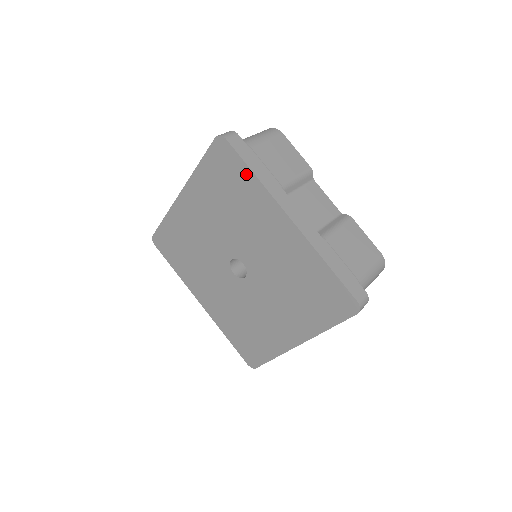
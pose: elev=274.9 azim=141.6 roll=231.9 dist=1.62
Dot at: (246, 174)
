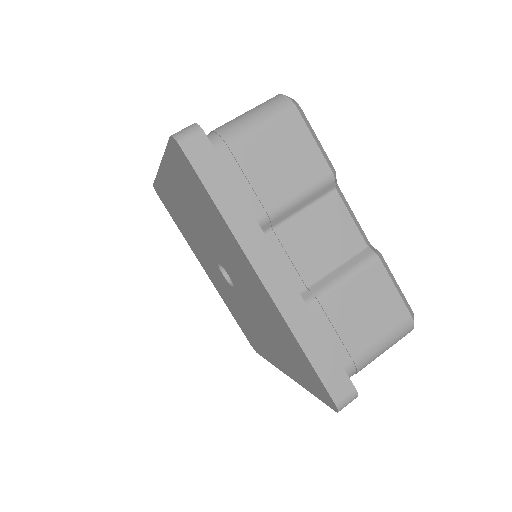
Dot at: (210, 201)
